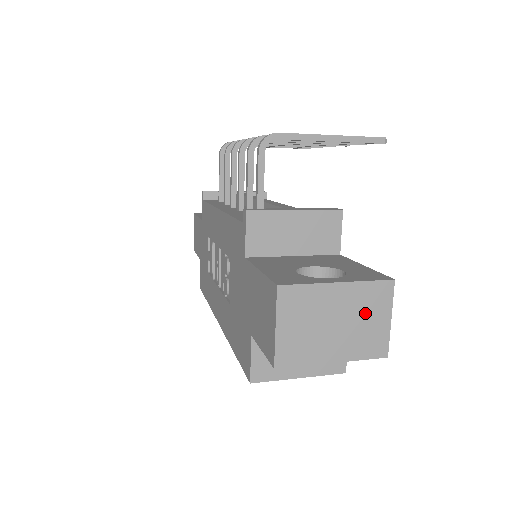
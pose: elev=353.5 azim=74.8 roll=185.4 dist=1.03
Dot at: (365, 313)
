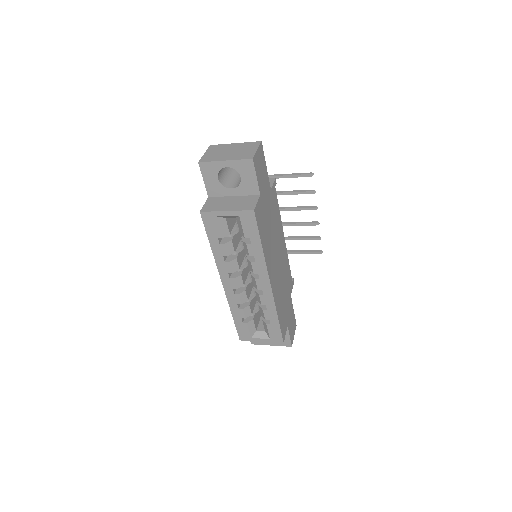
Dot at: (245, 149)
